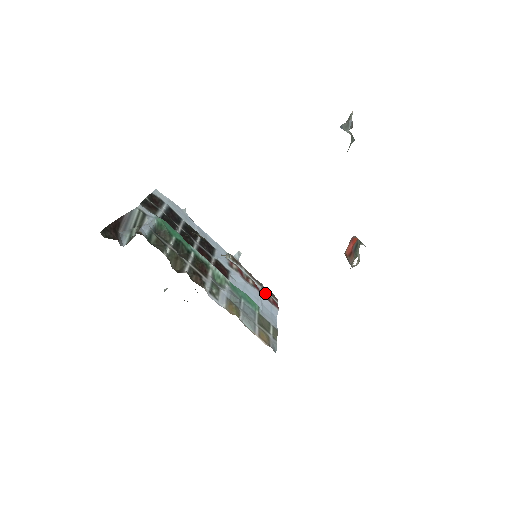
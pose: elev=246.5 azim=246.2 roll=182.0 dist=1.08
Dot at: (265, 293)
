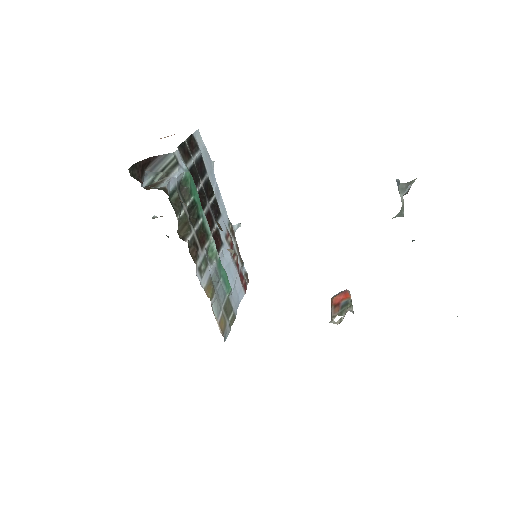
Dot at: (242, 273)
